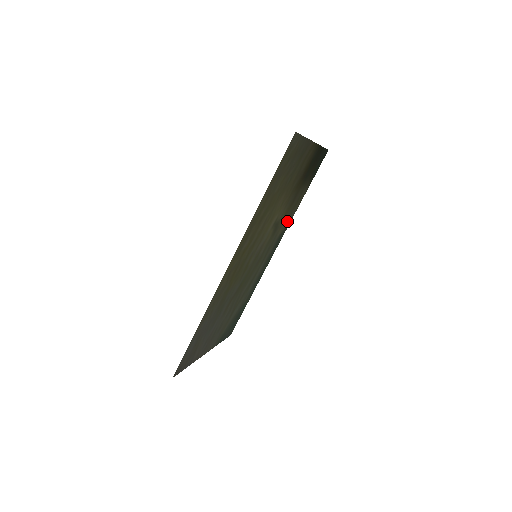
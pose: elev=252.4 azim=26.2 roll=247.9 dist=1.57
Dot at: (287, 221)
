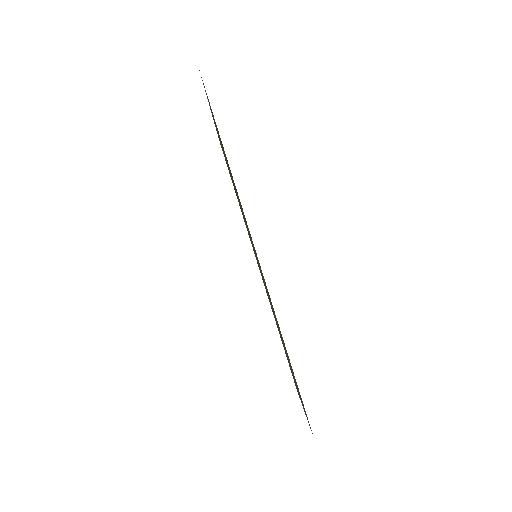
Dot at: occluded
